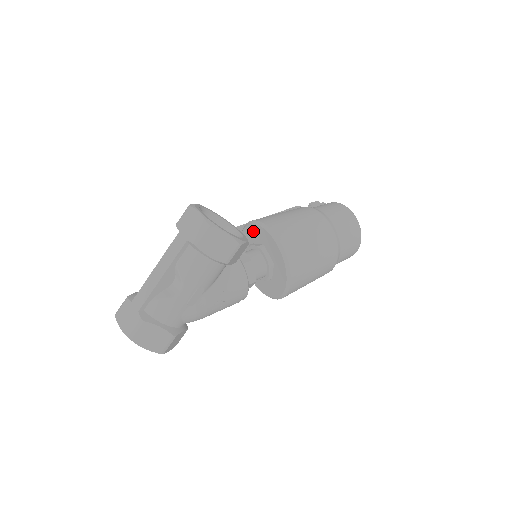
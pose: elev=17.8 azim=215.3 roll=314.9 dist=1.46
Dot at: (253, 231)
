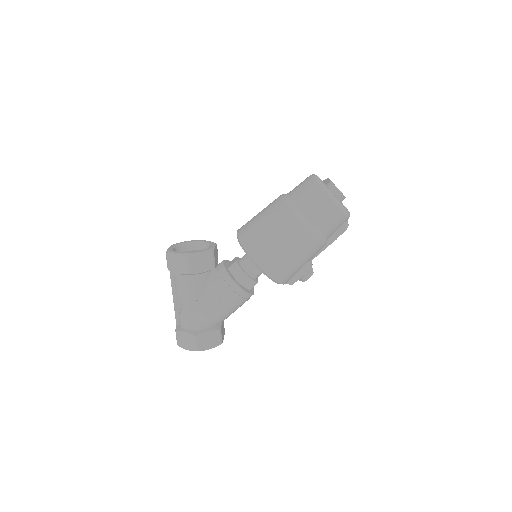
Dot at: occluded
